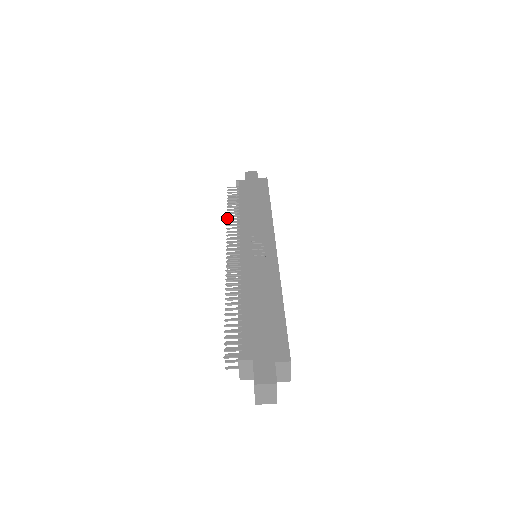
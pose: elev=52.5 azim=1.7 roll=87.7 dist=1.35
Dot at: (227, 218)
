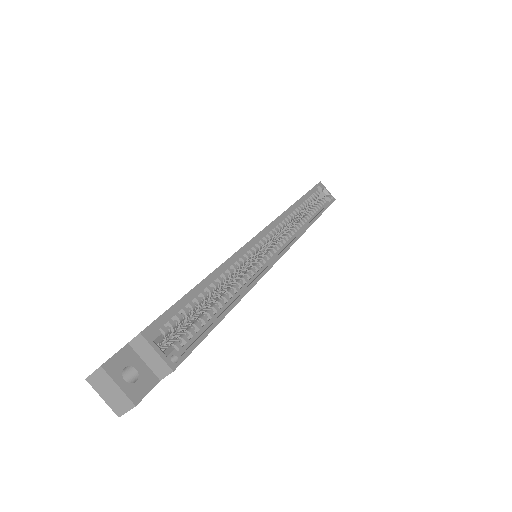
Dot at: occluded
